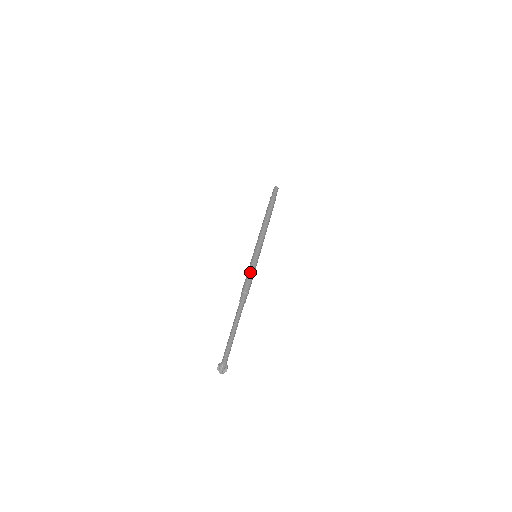
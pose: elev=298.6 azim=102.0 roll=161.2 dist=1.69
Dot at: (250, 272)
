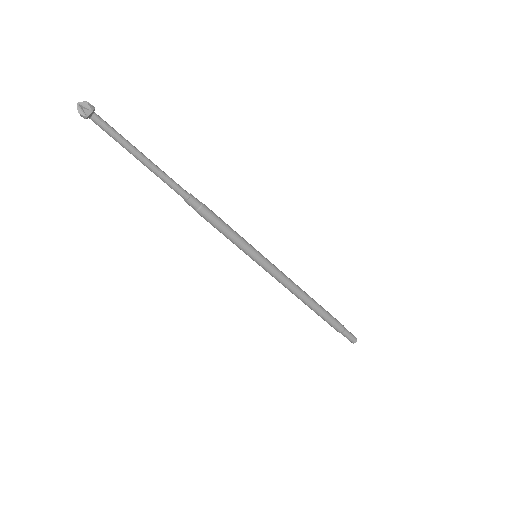
Dot at: occluded
